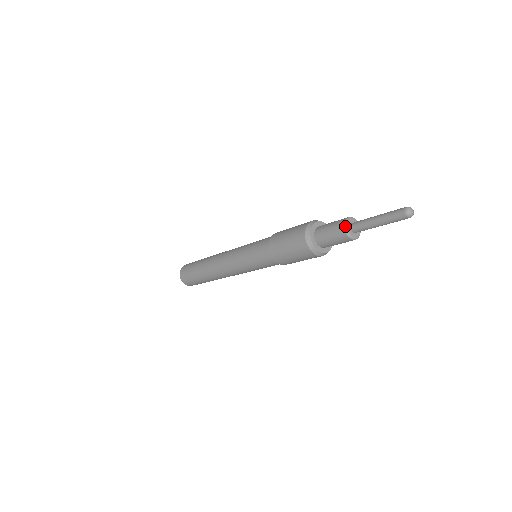
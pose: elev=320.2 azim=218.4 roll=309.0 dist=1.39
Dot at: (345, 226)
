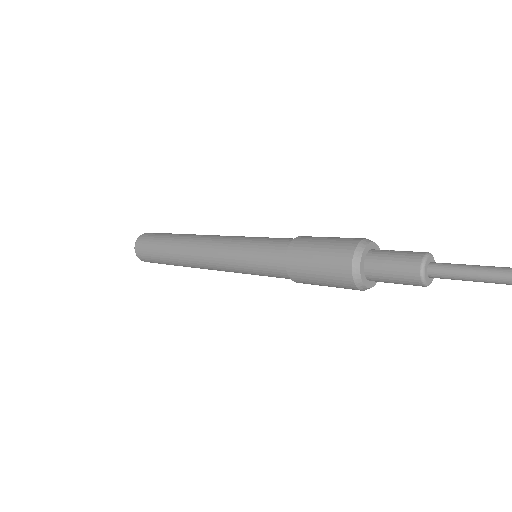
Dot at: (423, 282)
